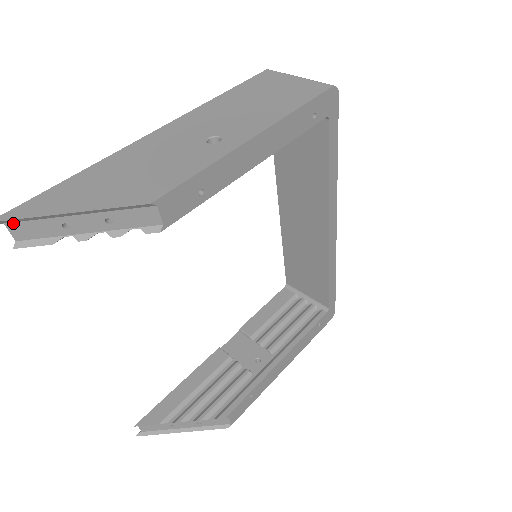
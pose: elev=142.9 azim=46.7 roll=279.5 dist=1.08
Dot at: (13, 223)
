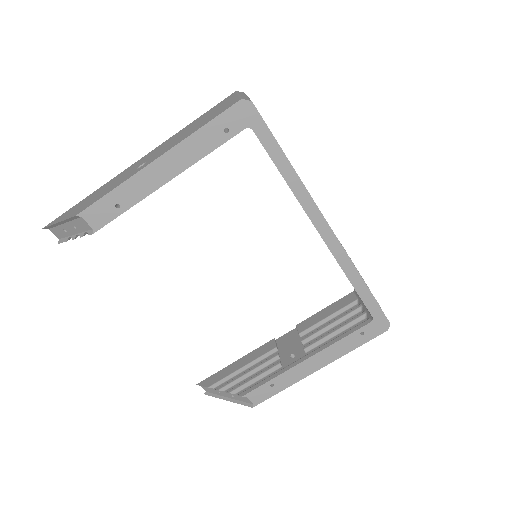
Dot at: (51, 229)
